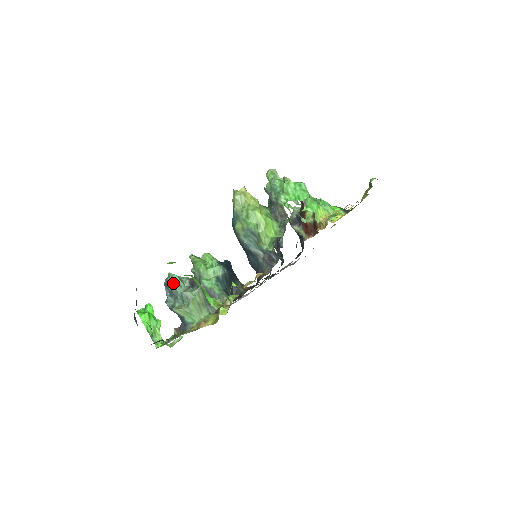
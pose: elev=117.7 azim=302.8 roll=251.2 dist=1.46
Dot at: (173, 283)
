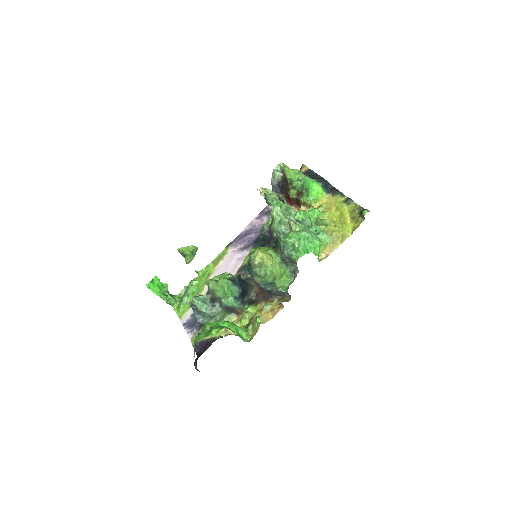
Dot at: (200, 308)
